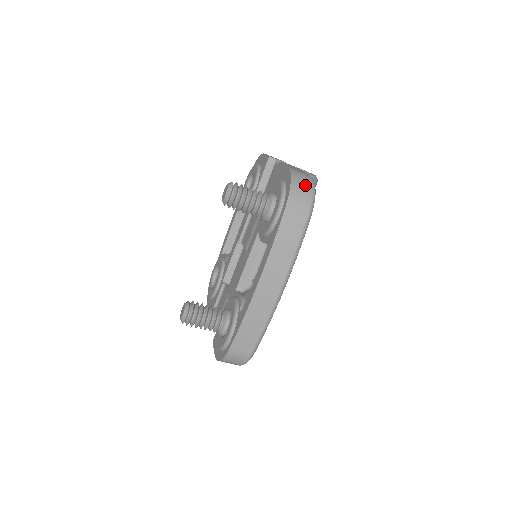
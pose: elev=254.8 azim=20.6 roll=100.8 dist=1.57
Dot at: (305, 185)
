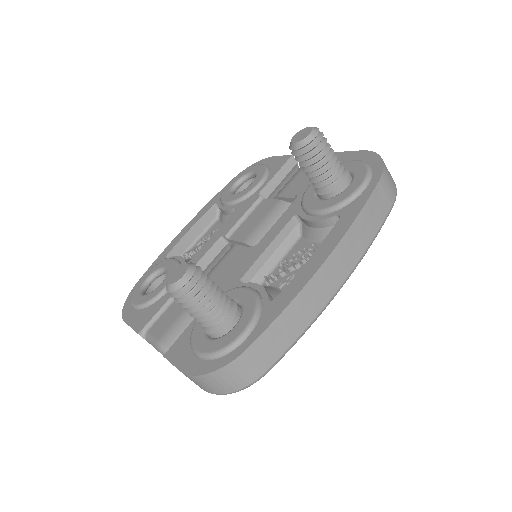
Dot at: (389, 172)
